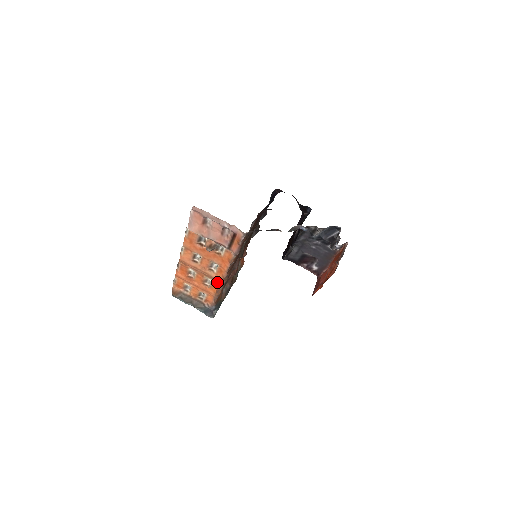
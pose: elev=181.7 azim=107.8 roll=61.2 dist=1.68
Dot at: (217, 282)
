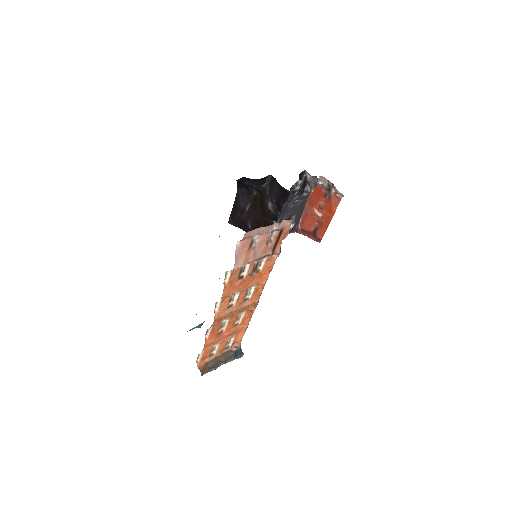
Dot at: (250, 309)
